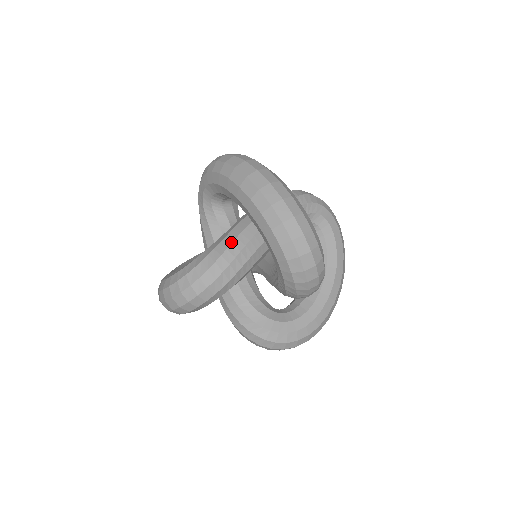
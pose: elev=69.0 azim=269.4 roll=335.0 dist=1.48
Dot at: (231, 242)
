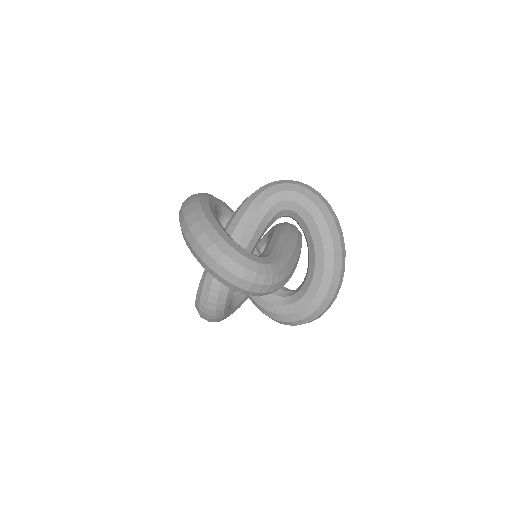
Dot at: occluded
